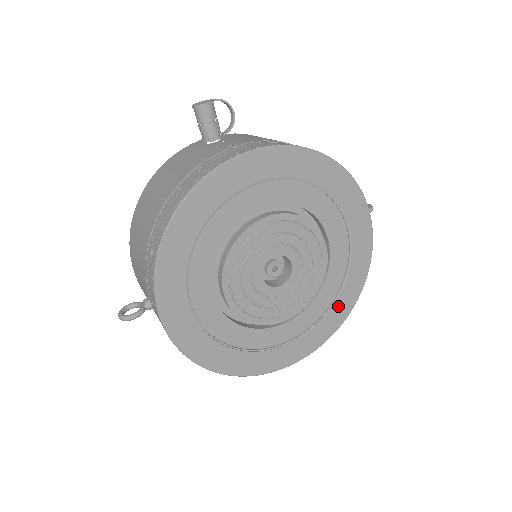
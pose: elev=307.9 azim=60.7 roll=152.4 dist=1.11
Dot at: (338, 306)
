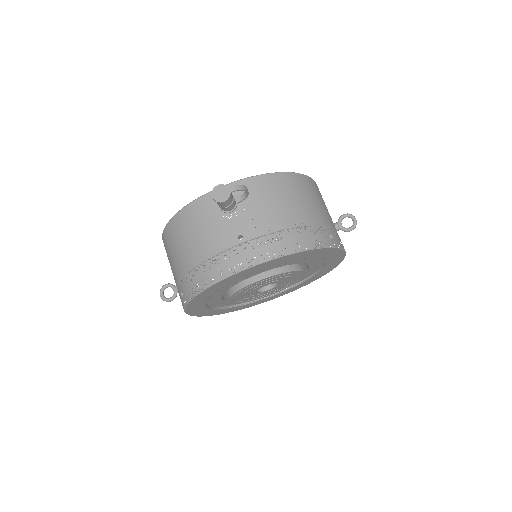
Dot at: (310, 279)
